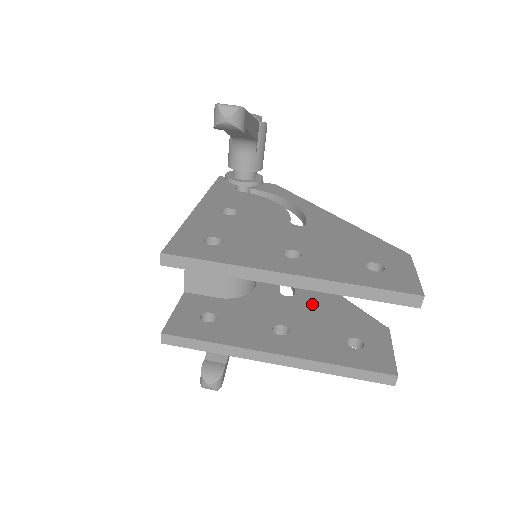
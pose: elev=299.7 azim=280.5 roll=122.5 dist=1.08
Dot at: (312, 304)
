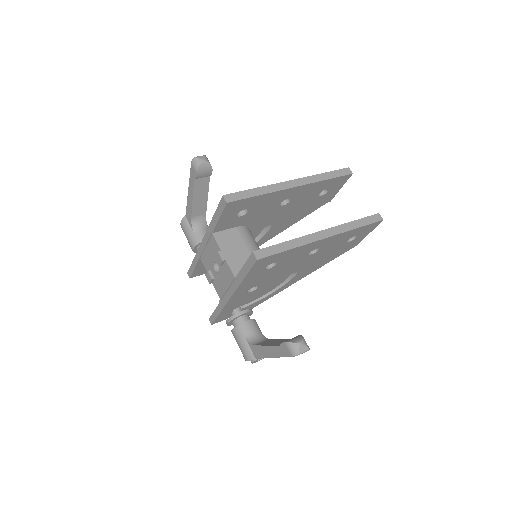
Dot at: occluded
